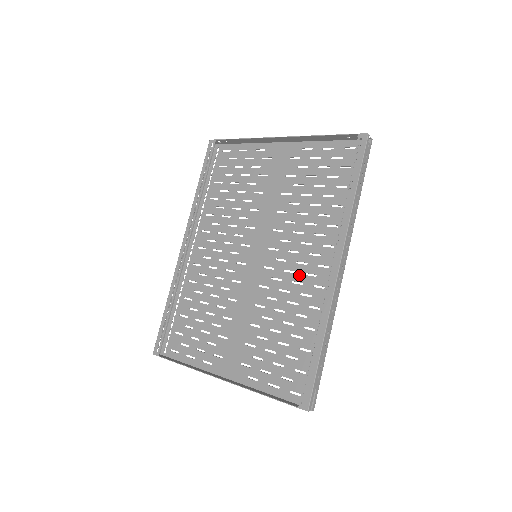
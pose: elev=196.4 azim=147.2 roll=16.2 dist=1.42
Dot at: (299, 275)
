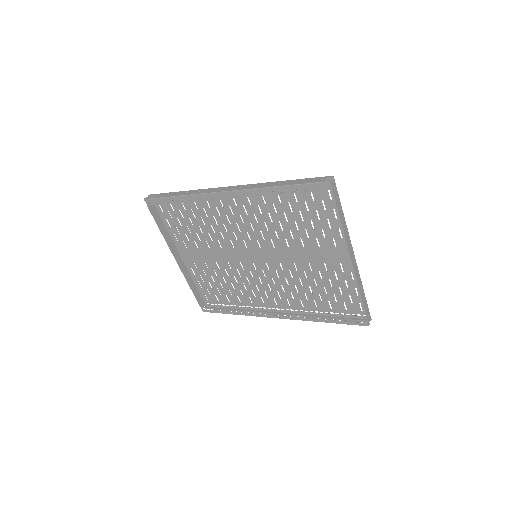
Dot at: (262, 288)
